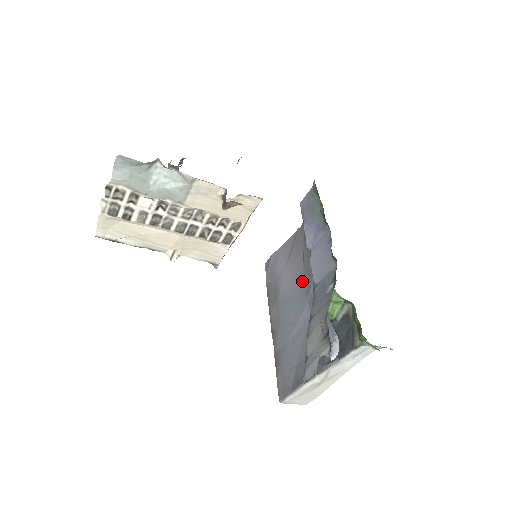
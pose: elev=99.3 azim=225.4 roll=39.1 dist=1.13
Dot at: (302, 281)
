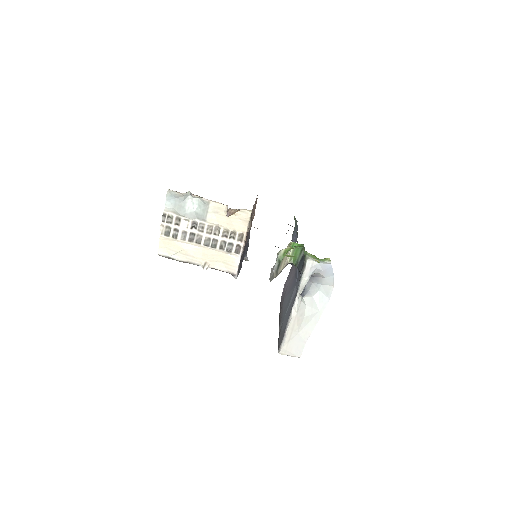
Dot at: (294, 278)
